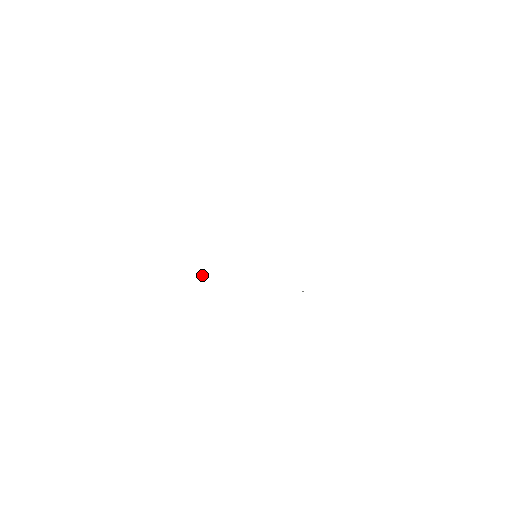
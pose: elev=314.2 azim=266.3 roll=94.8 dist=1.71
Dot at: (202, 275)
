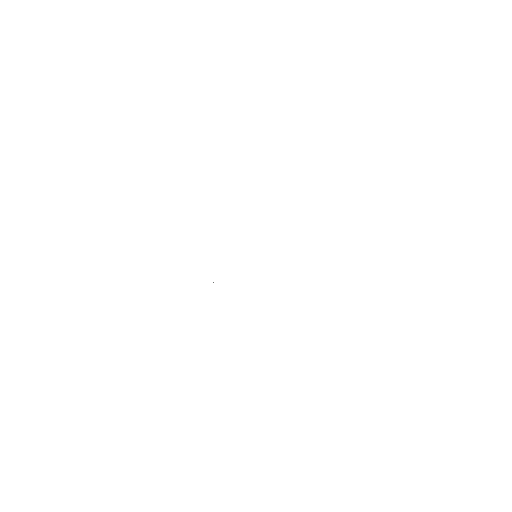
Dot at: occluded
